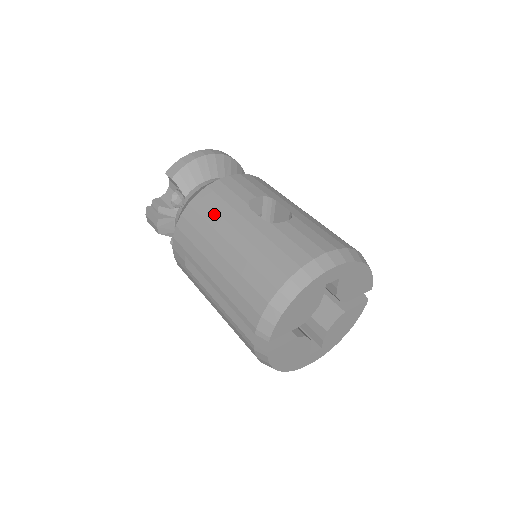
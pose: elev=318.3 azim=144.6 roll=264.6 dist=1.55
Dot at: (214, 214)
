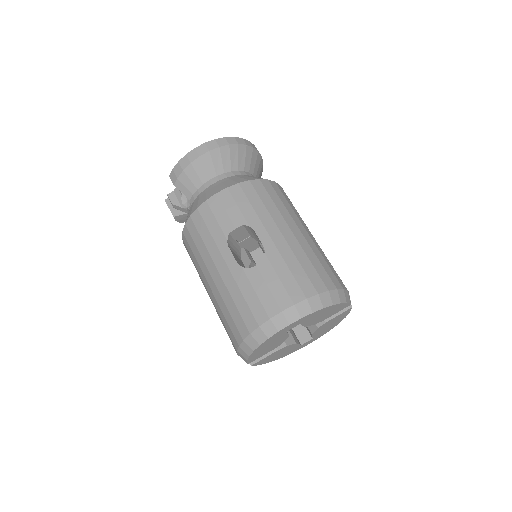
Dot at: (202, 245)
